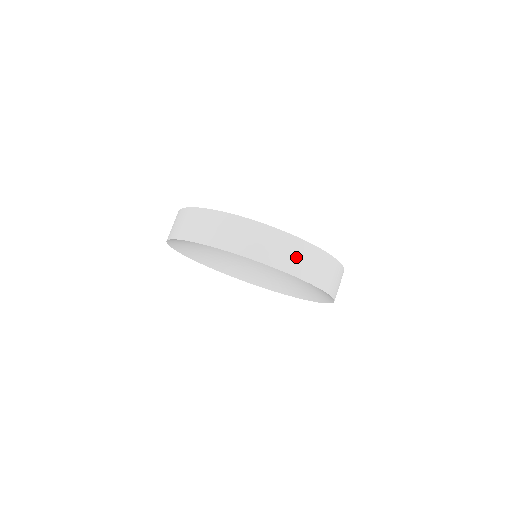
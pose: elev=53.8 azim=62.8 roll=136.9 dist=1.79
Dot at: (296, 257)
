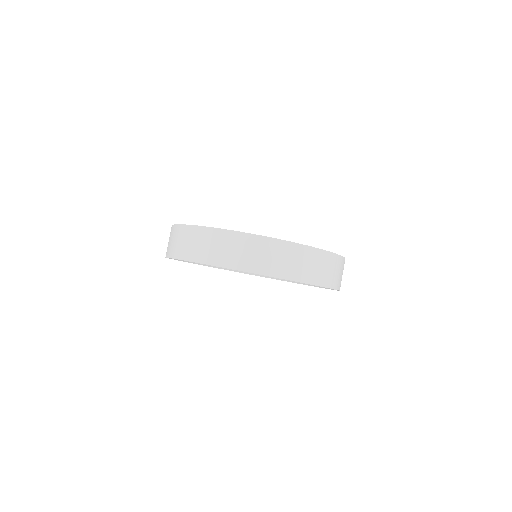
Dot at: (298, 263)
